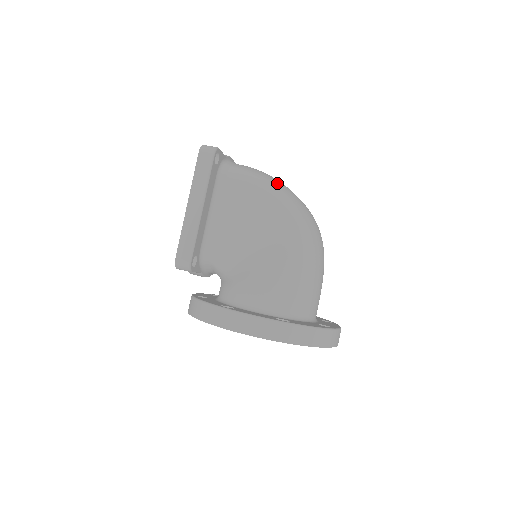
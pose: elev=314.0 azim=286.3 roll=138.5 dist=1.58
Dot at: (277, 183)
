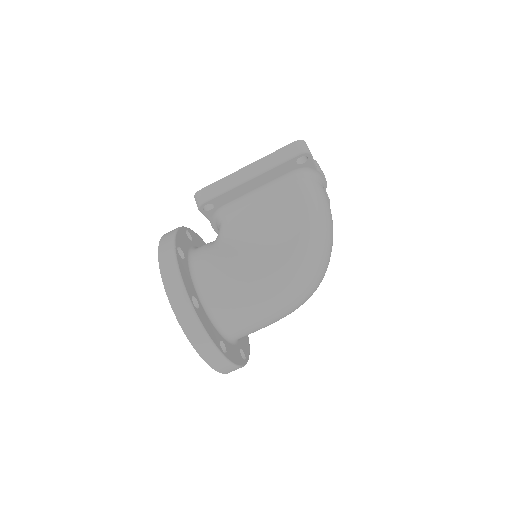
Dot at: (323, 224)
